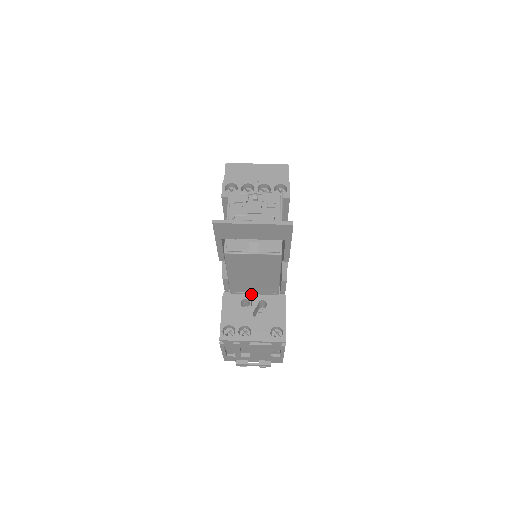
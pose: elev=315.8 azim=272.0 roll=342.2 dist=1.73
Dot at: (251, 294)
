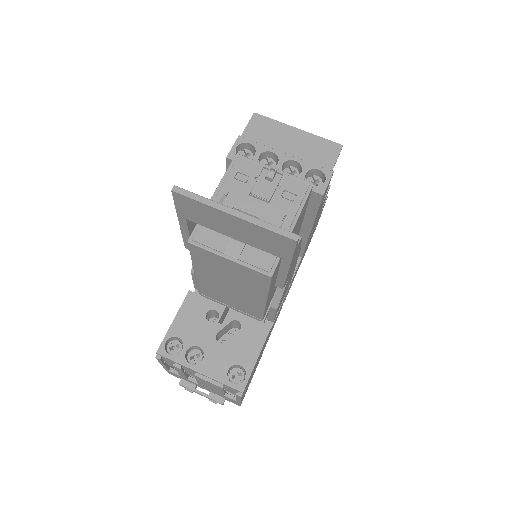
Dot at: (226, 306)
